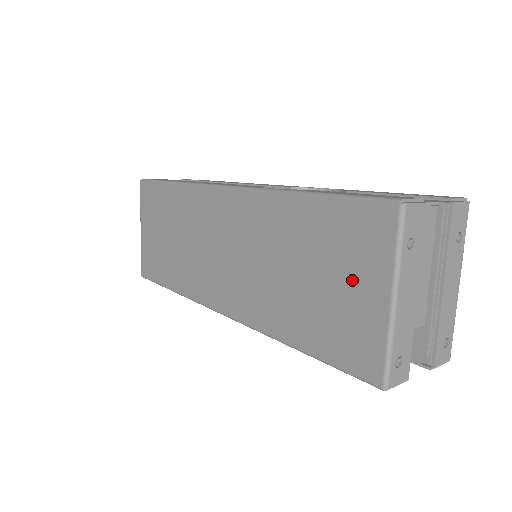
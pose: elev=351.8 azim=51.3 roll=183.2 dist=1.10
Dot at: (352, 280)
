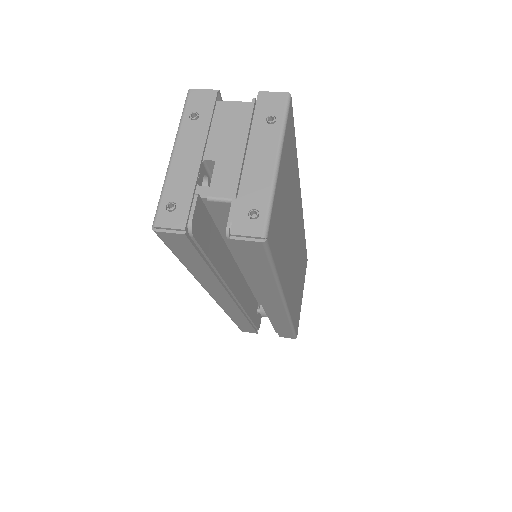
Dot at: occluded
